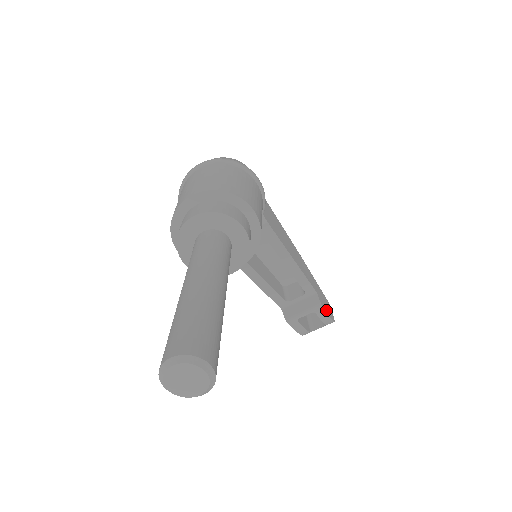
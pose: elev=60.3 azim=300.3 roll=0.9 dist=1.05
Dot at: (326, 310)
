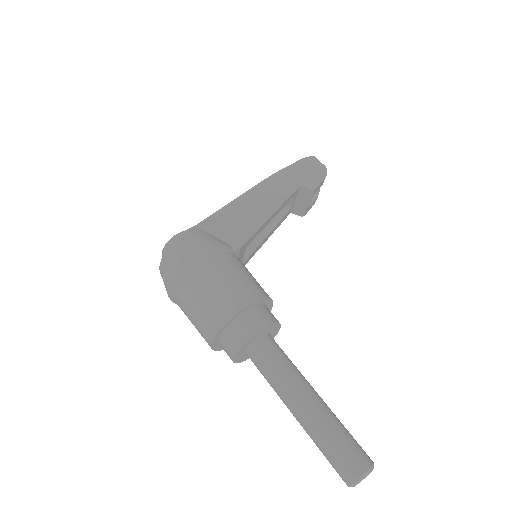
Dot at: (317, 181)
